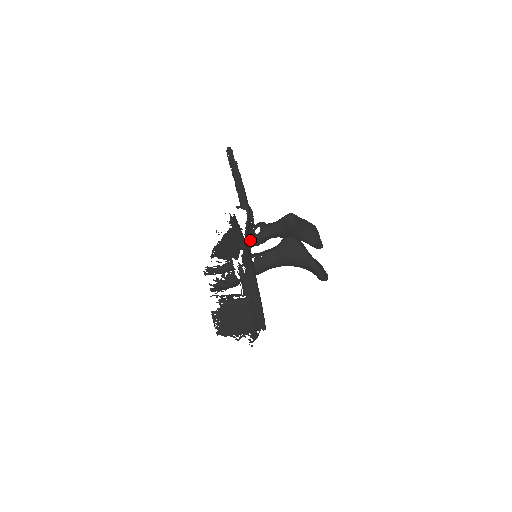
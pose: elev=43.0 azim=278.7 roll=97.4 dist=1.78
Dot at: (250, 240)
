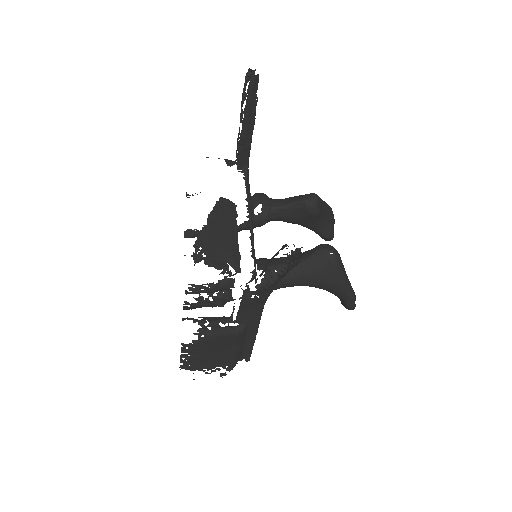
Dot at: occluded
